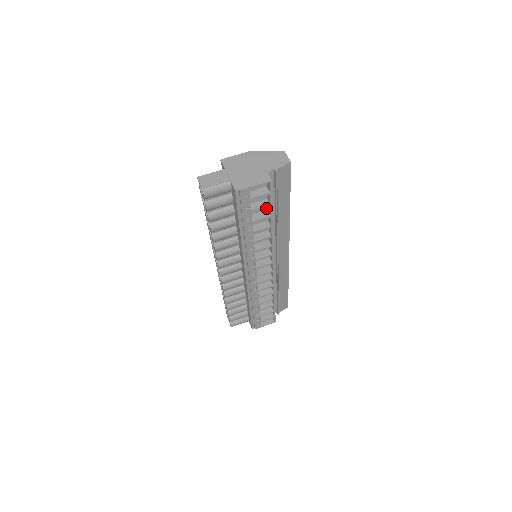
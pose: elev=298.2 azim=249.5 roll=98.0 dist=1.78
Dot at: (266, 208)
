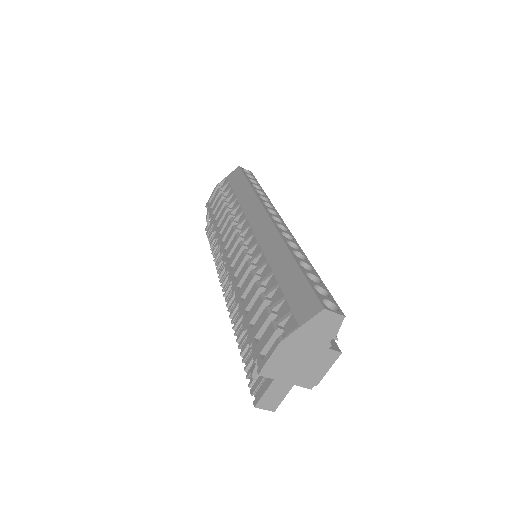
Dot at: occluded
